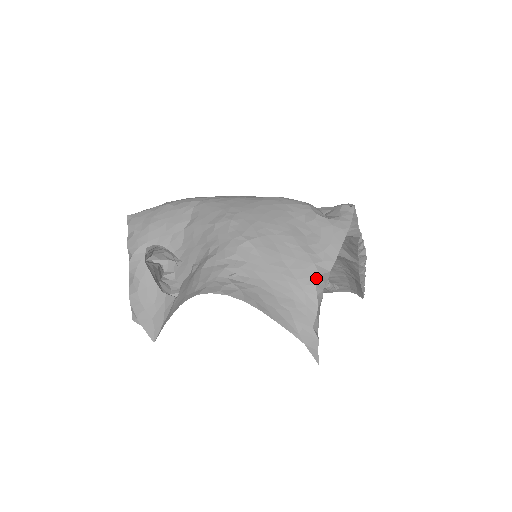
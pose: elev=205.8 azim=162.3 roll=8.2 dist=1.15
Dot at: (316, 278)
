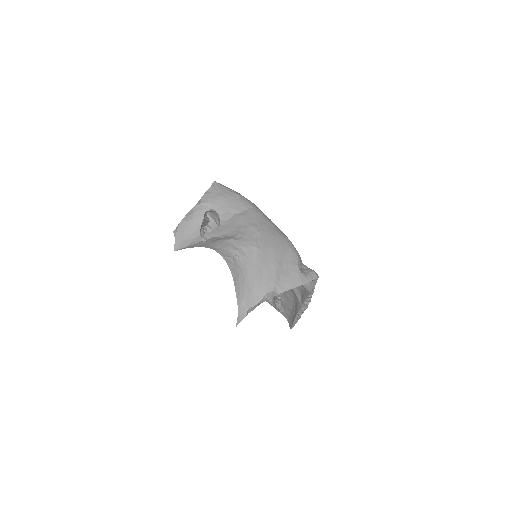
Dot at: (270, 291)
